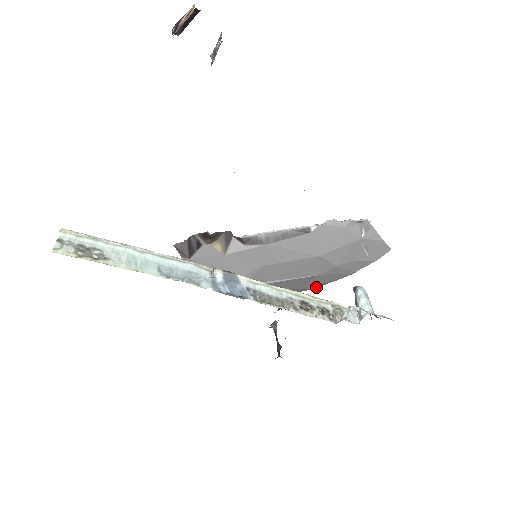
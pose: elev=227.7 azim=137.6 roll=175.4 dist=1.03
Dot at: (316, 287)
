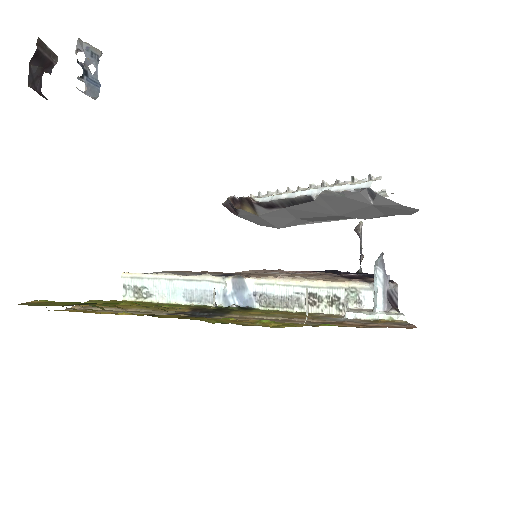
Dot at: occluded
